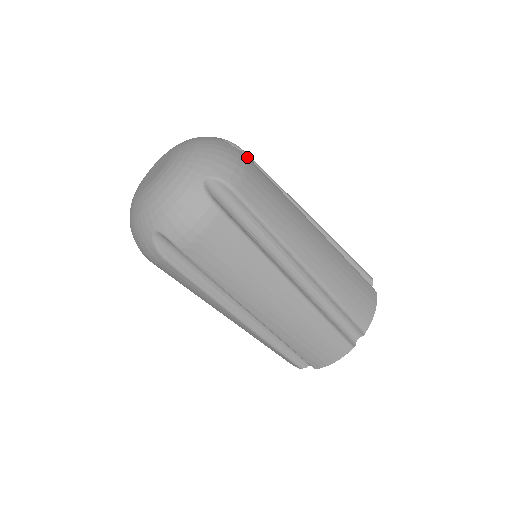
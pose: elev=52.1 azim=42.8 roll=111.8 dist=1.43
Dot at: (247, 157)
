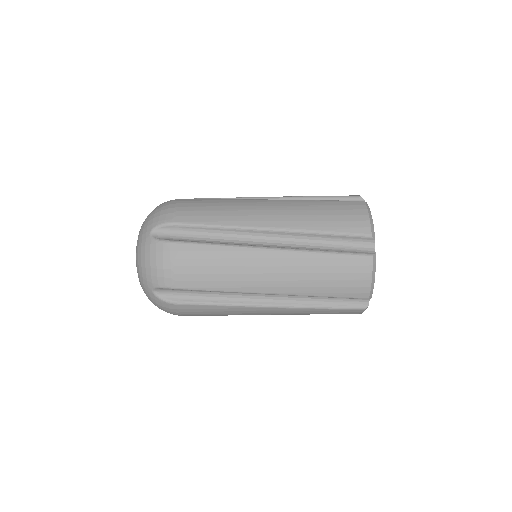
Dot at: (179, 200)
